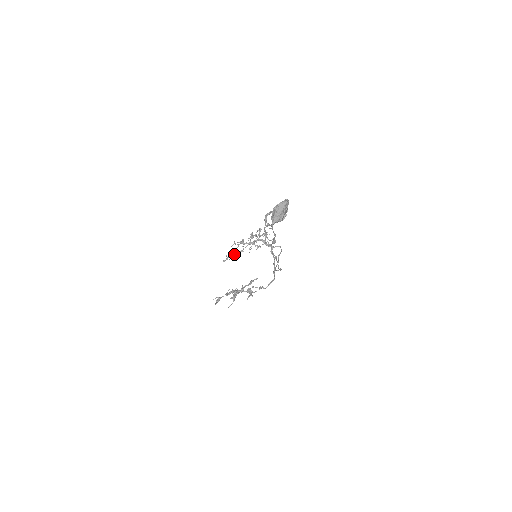
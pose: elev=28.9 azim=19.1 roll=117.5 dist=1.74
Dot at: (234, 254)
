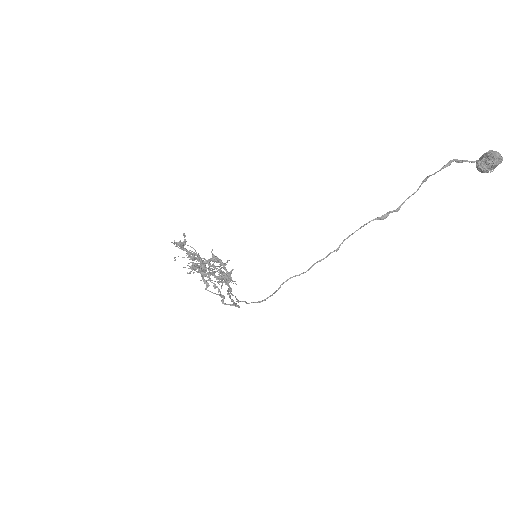
Dot at: (190, 250)
